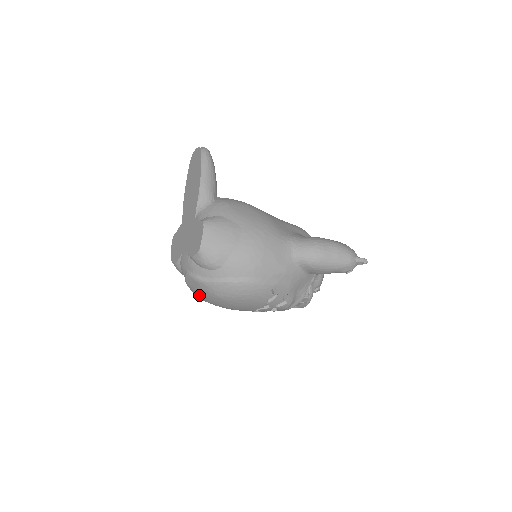
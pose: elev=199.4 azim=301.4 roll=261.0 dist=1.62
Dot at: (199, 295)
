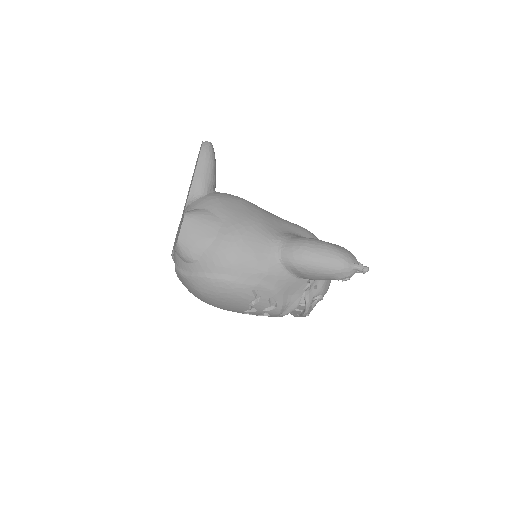
Dot at: (188, 290)
